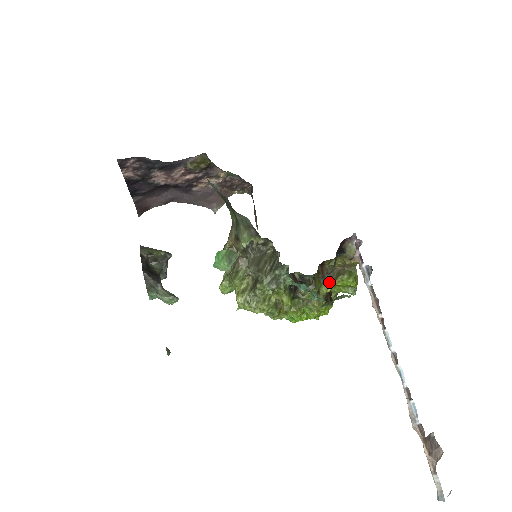
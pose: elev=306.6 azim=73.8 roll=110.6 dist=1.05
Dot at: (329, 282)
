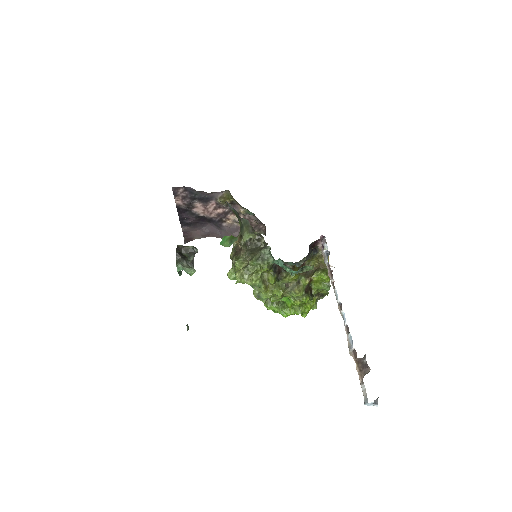
Dot at: (308, 276)
